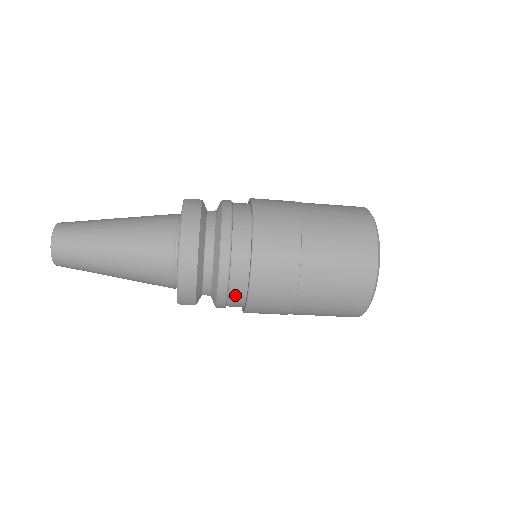
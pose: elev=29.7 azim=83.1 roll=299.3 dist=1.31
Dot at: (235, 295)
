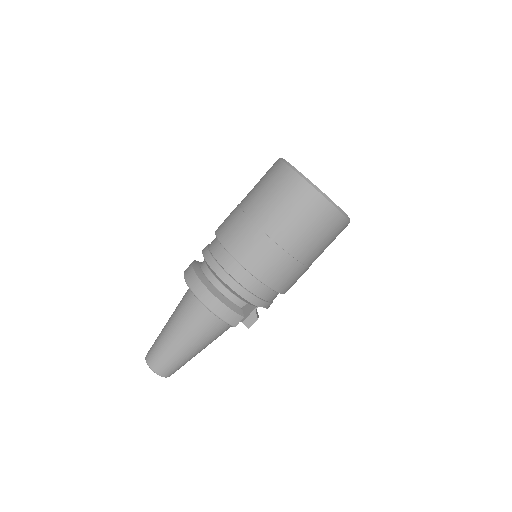
Dot at: (251, 286)
